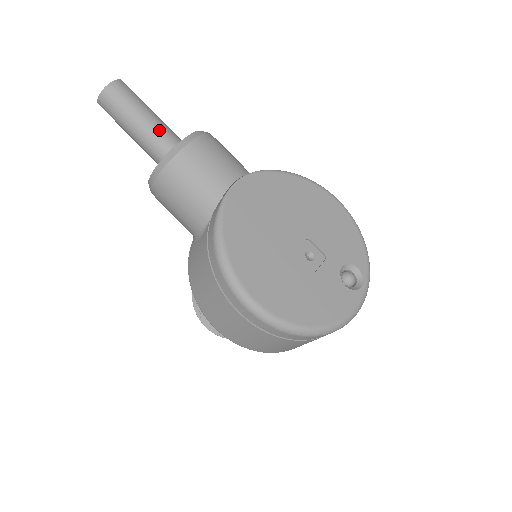
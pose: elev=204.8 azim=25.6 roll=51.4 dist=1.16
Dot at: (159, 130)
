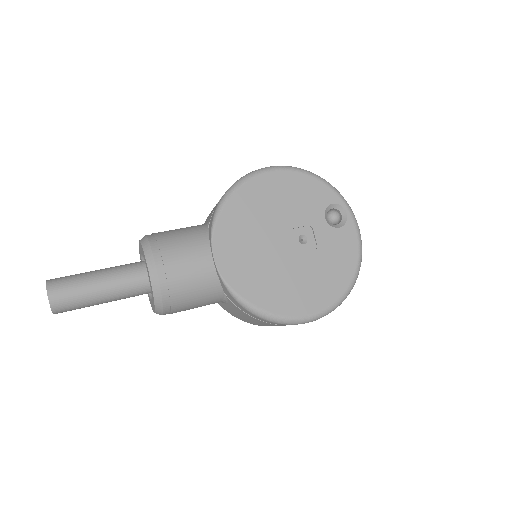
Dot at: (120, 283)
